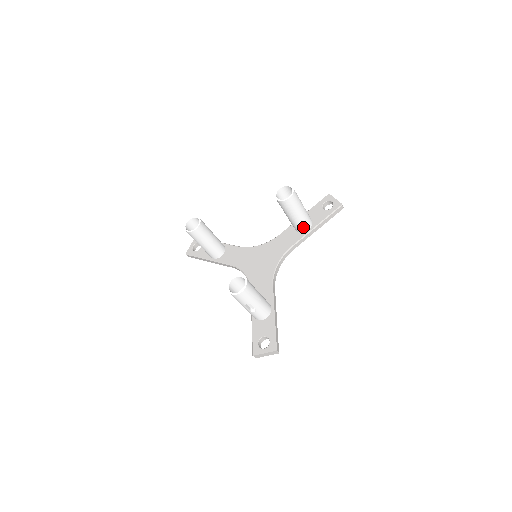
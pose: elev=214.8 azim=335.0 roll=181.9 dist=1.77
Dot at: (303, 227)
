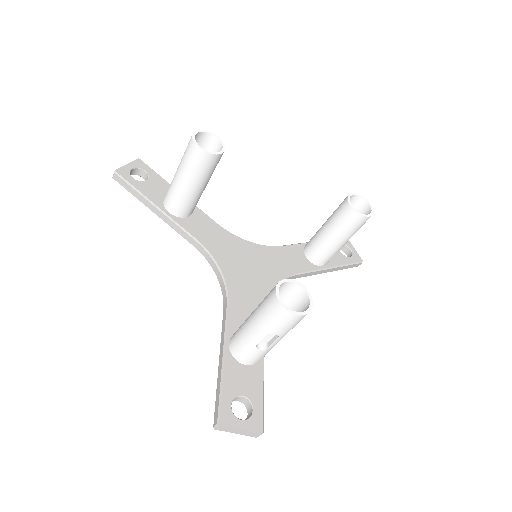
Dot at: (324, 259)
